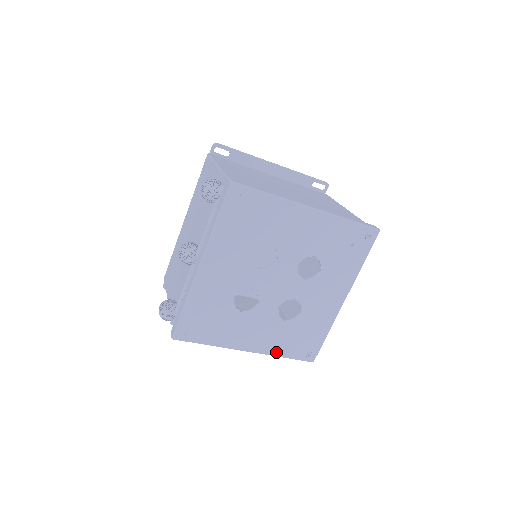
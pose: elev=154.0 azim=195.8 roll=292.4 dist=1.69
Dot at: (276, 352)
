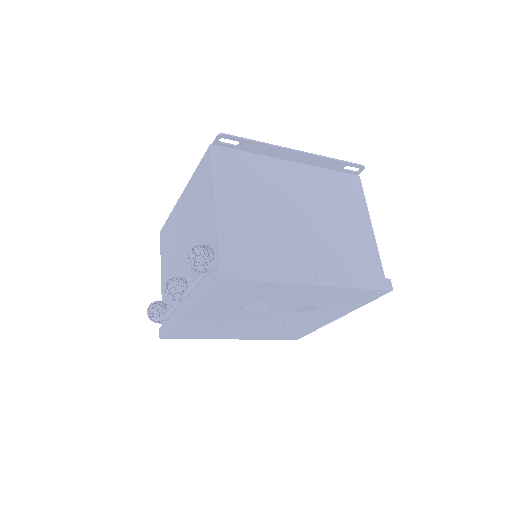
Dot at: (261, 338)
